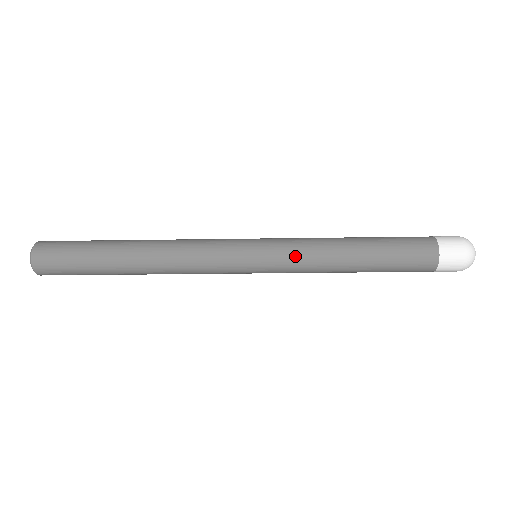
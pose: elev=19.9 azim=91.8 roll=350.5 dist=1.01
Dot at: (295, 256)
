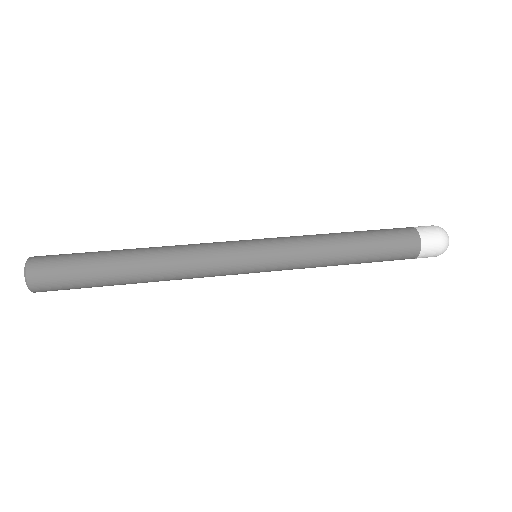
Dot at: (296, 259)
